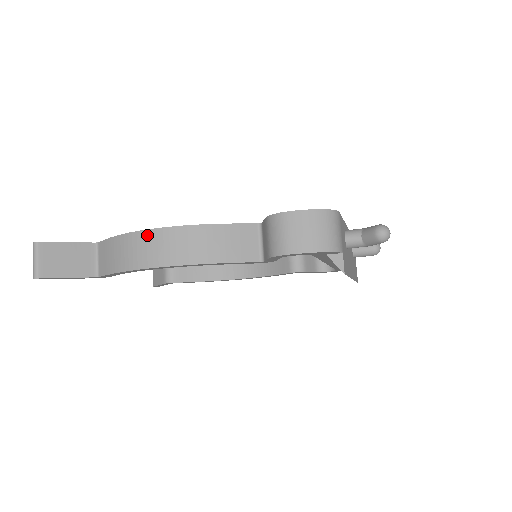
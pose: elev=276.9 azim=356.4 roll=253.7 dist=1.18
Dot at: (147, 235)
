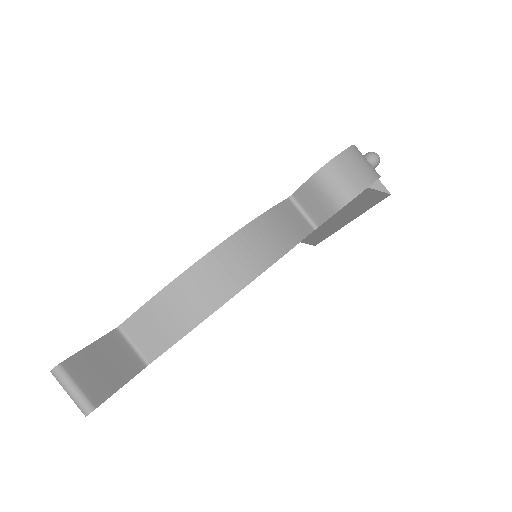
Dot at: (209, 261)
